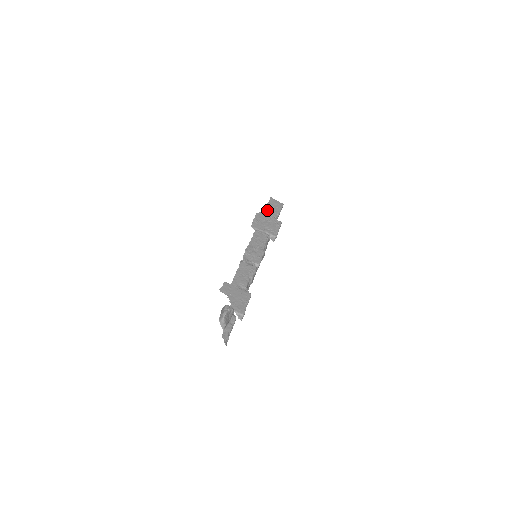
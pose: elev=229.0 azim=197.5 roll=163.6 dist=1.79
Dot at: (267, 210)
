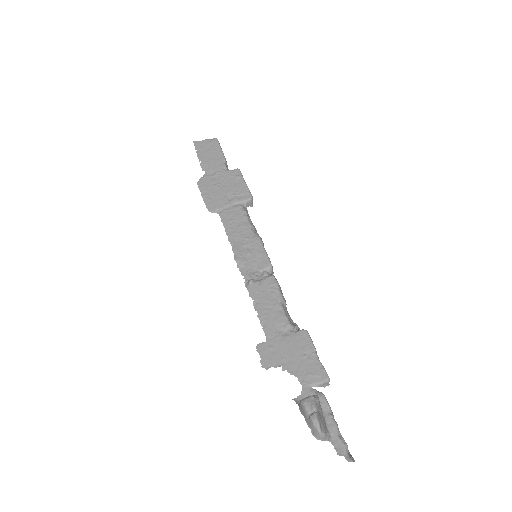
Dot at: (206, 167)
